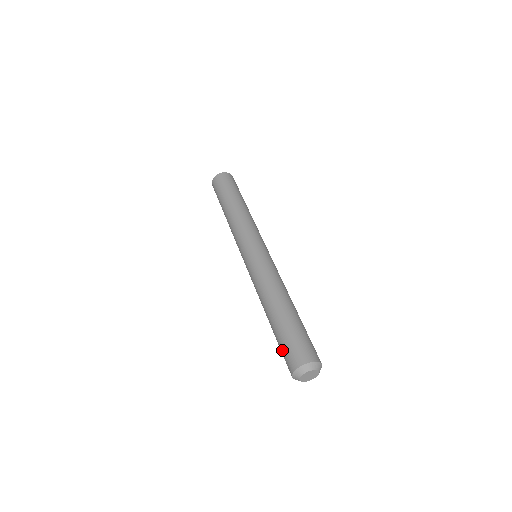
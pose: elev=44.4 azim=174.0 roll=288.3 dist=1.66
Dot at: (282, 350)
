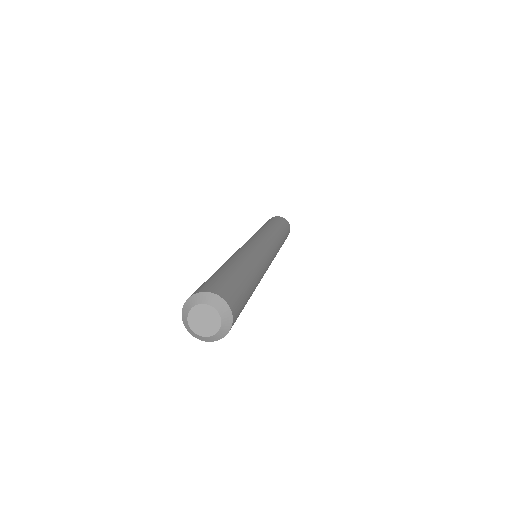
Dot at: (209, 280)
